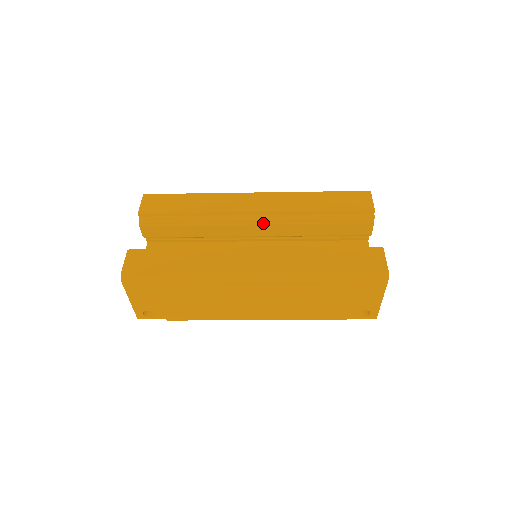
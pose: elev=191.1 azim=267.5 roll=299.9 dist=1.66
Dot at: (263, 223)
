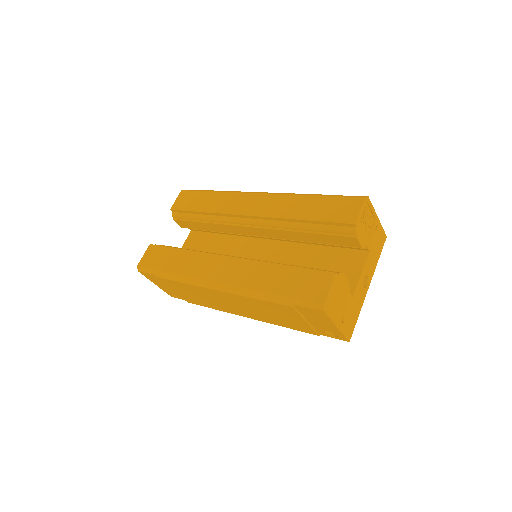
Dot at: (256, 226)
